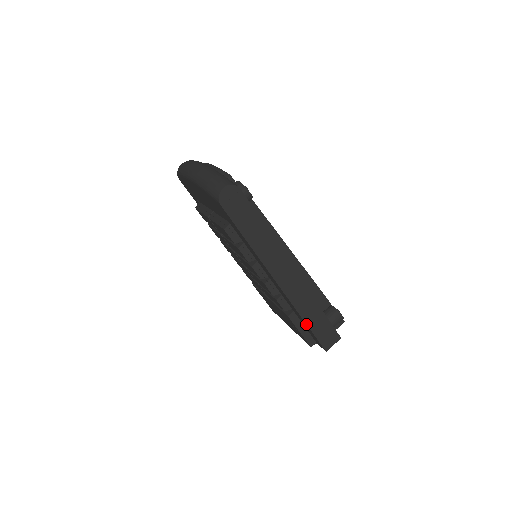
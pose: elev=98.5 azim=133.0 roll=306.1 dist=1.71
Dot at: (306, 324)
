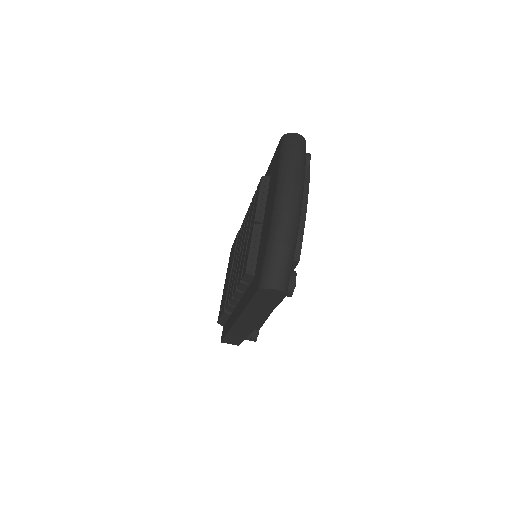
Dot at: (226, 334)
